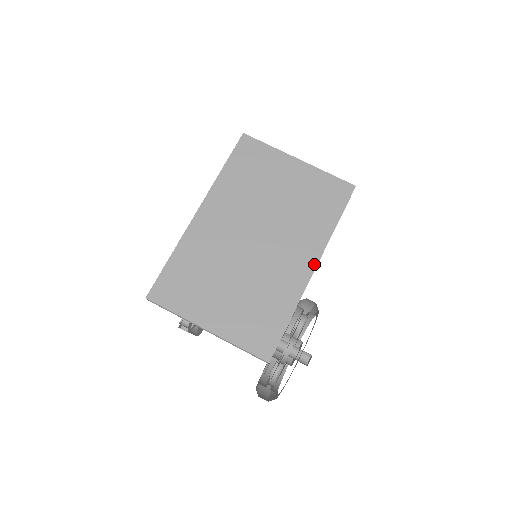
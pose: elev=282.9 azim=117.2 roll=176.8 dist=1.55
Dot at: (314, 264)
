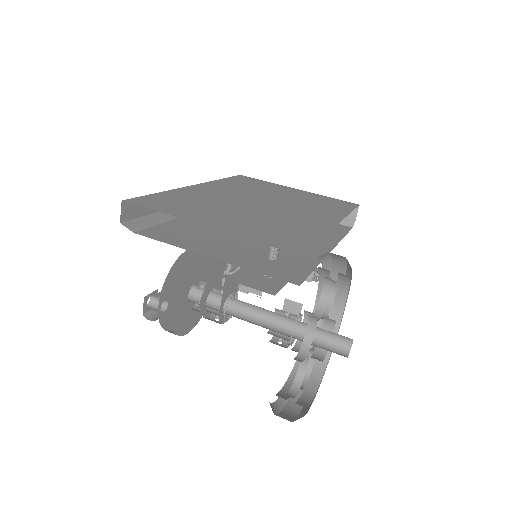
Dot at: (336, 221)
